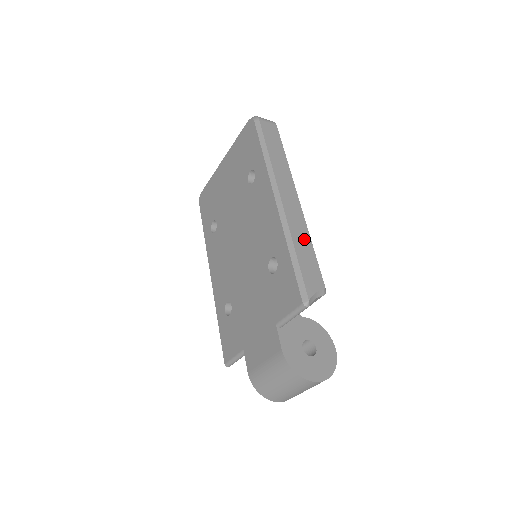
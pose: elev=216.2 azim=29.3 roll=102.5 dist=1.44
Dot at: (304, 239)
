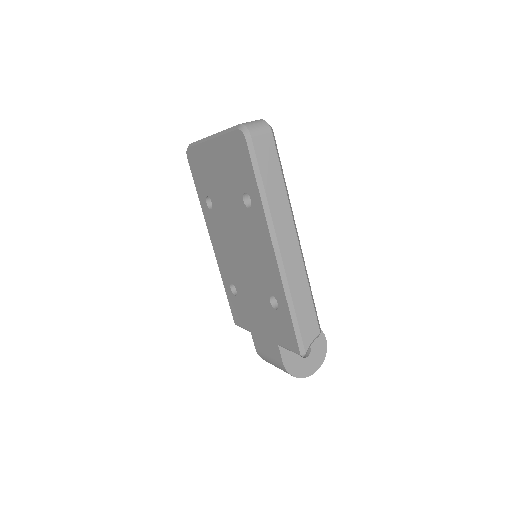
Dot at: (303, 290)
